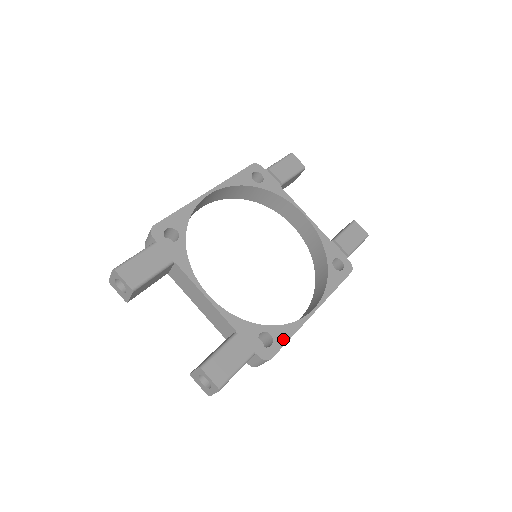
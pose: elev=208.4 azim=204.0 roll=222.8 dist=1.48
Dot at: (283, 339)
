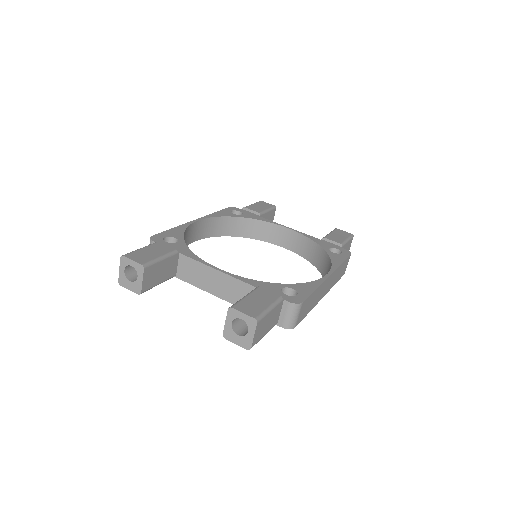
Dot at: (307, 291)
